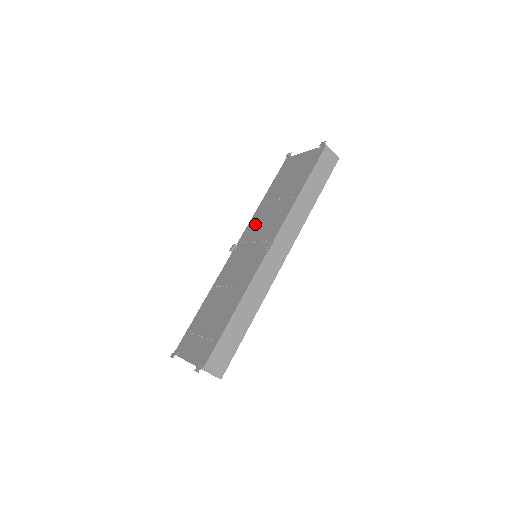
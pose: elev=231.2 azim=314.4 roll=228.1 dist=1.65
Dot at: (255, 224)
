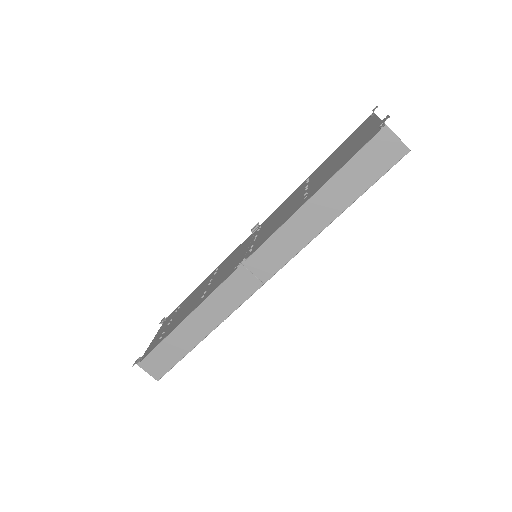
Dot at: (279, 209)
